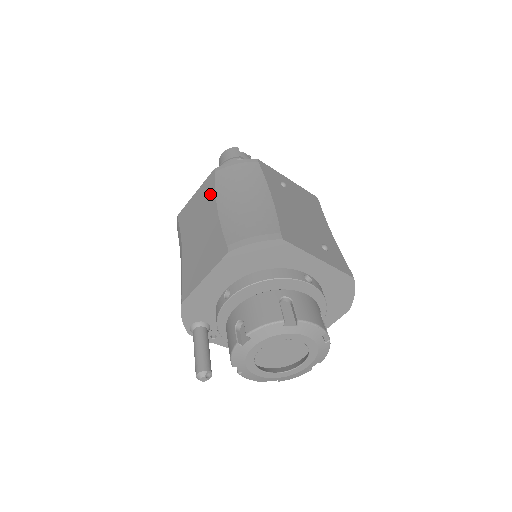
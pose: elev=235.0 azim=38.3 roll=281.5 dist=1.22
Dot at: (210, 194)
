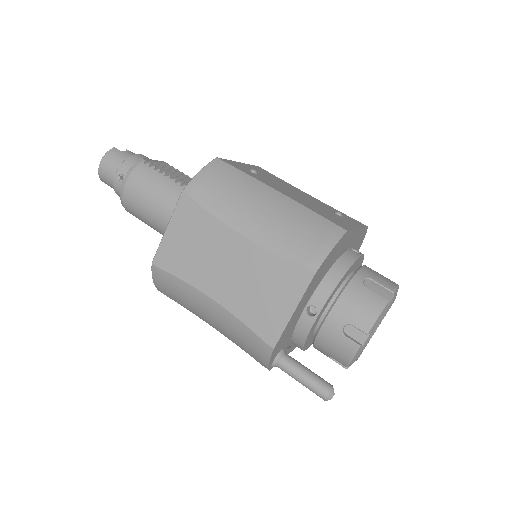
Dot at: (206, 223)
